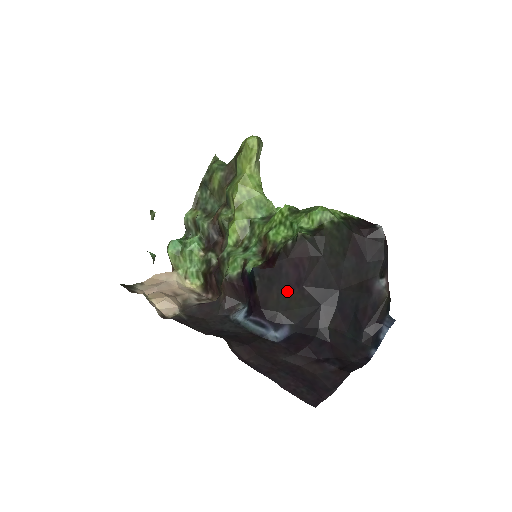
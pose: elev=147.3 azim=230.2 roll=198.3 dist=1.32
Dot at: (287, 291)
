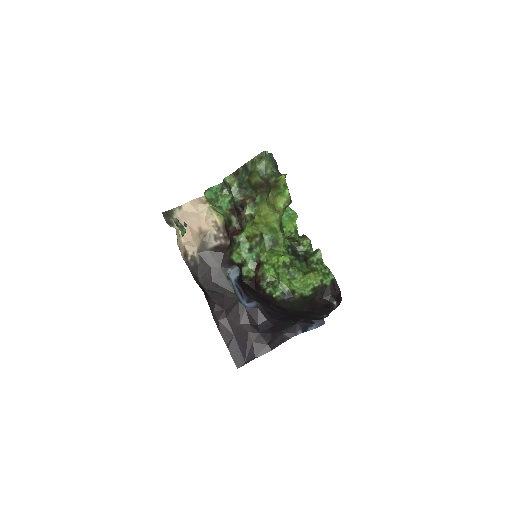
Dot at: (260, 298)
